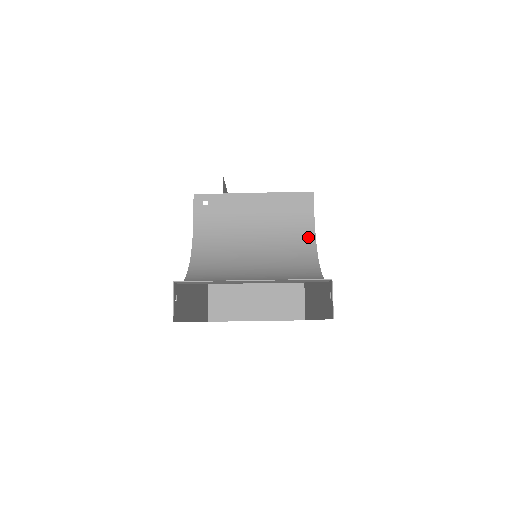
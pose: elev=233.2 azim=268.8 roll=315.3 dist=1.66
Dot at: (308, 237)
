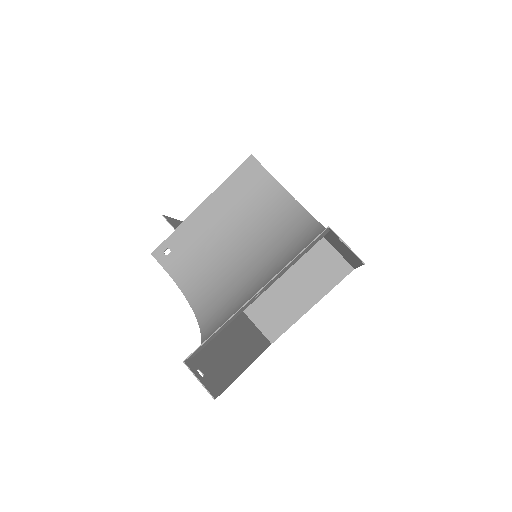
Dot at: (282, 200)
